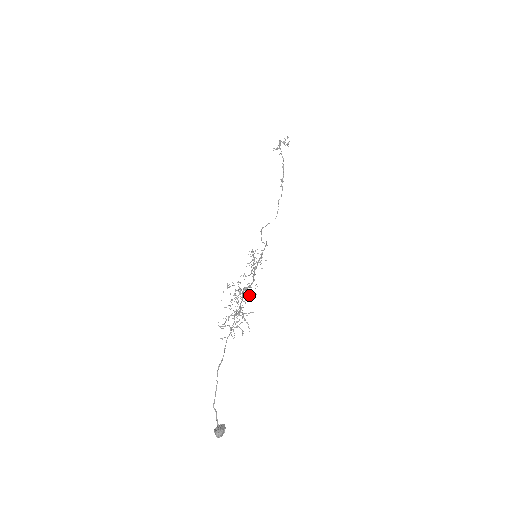
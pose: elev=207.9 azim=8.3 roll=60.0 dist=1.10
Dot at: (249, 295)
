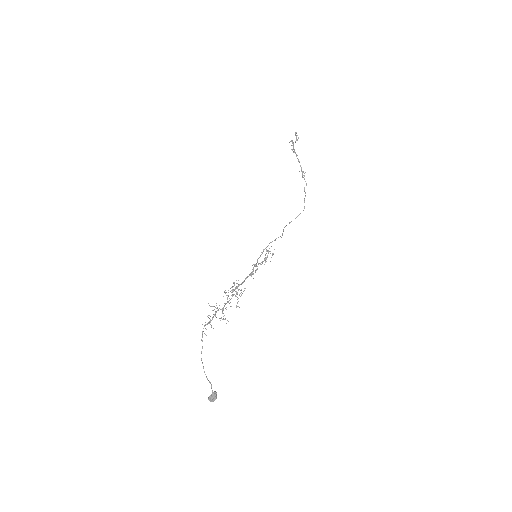
Dot at: occluded
